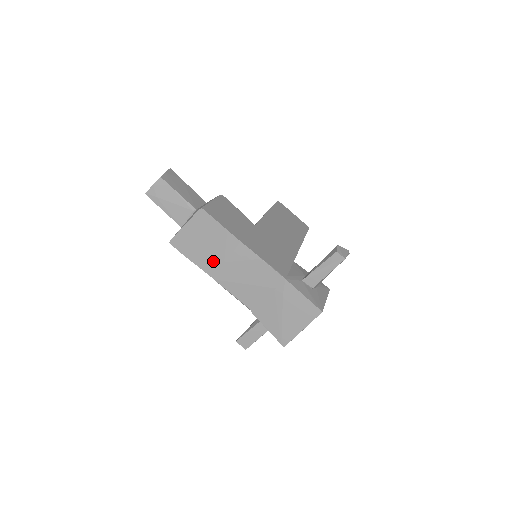
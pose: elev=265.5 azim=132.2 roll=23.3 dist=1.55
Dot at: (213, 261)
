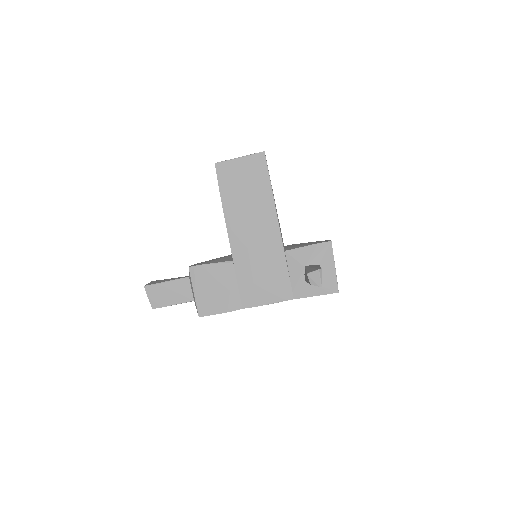
Dot at: occluded
